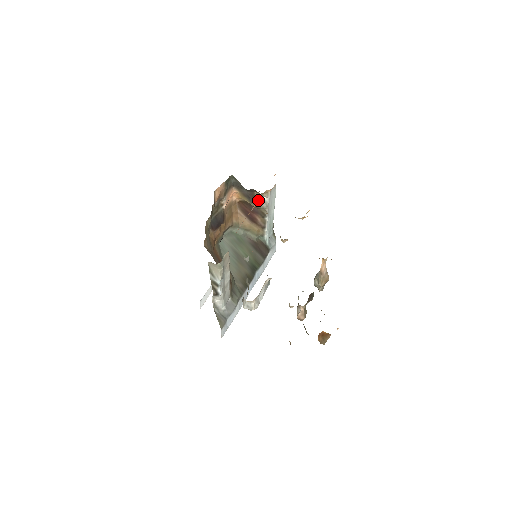
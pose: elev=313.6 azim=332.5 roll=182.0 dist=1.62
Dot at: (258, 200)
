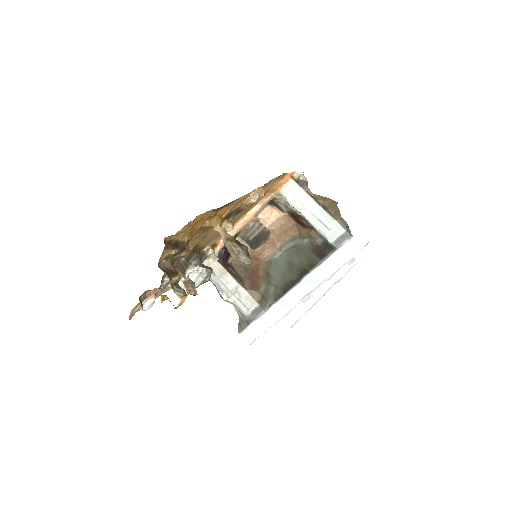
Dot at: (258, 206)
